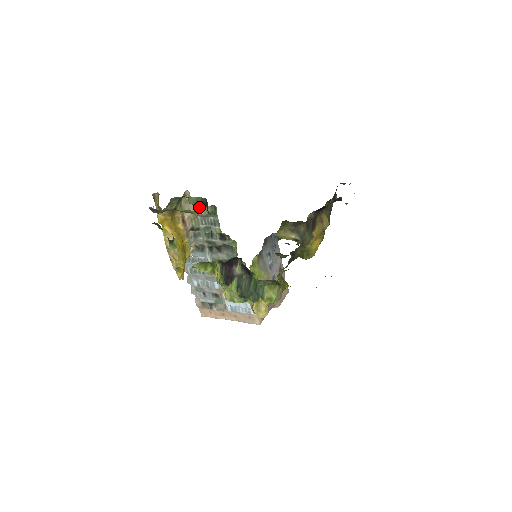
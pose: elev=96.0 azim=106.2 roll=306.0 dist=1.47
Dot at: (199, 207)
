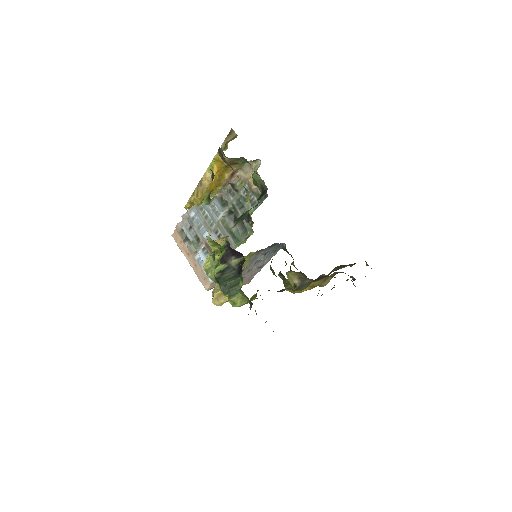
Dot at: (256, 184)
